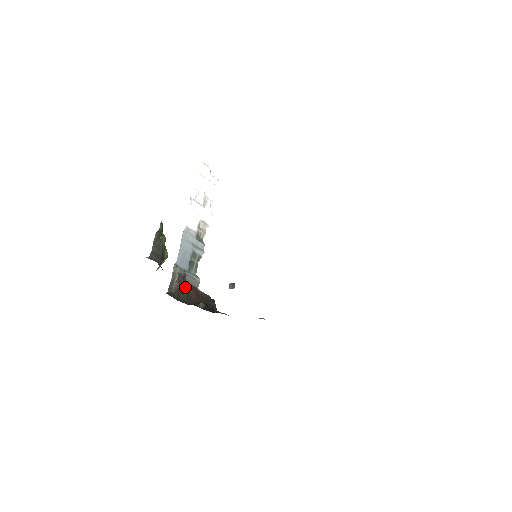
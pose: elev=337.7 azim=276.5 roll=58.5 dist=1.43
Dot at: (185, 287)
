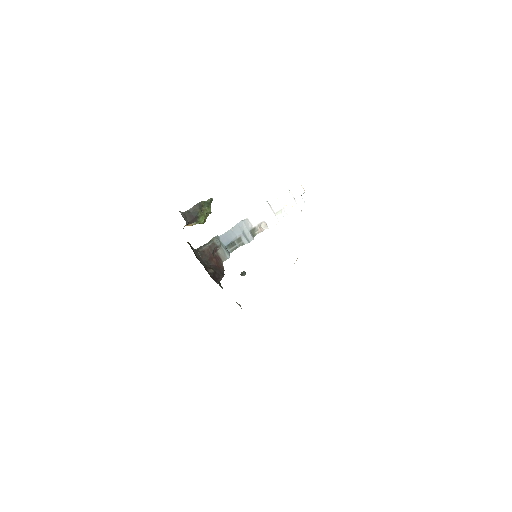
Dot at: (212, 254)
